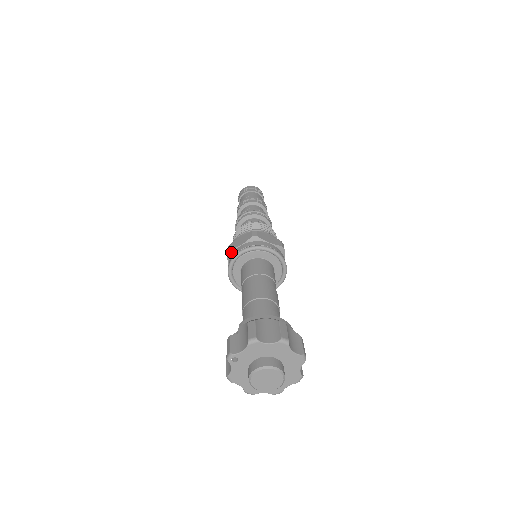
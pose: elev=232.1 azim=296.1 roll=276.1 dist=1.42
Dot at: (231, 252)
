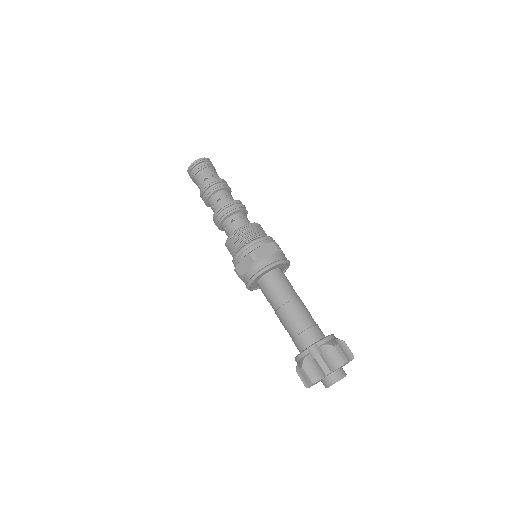
Dot at: (259, 260)
